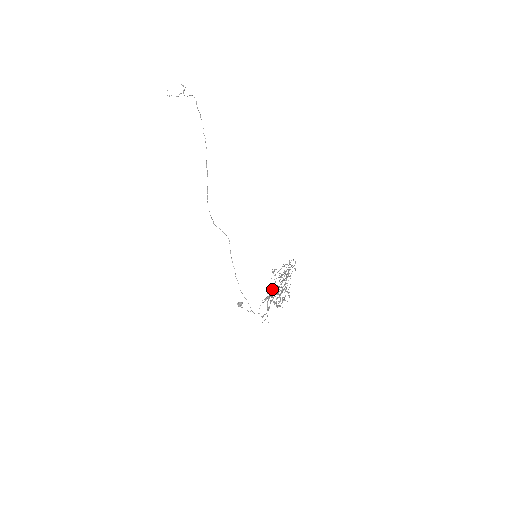
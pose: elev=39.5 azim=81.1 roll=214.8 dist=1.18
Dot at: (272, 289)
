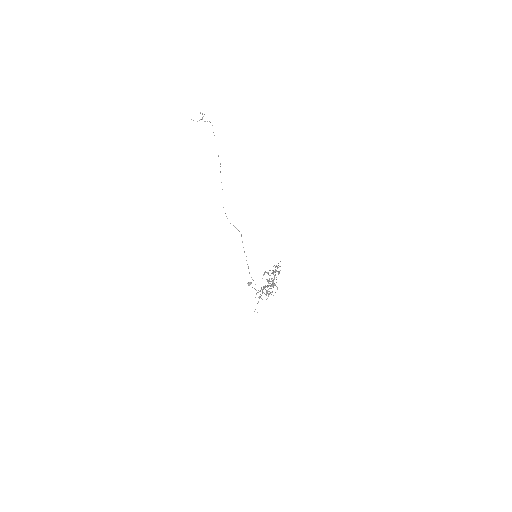
Dot at: occluded
